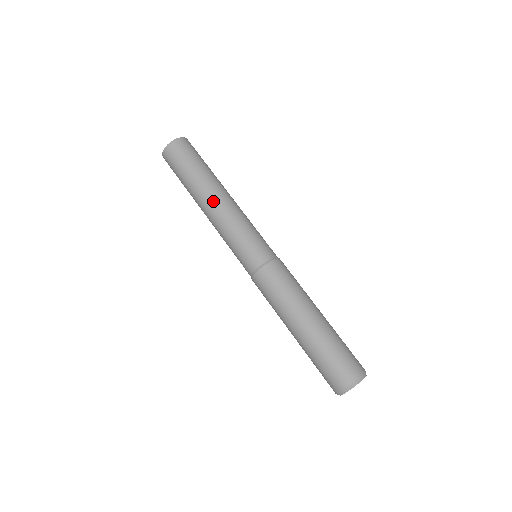
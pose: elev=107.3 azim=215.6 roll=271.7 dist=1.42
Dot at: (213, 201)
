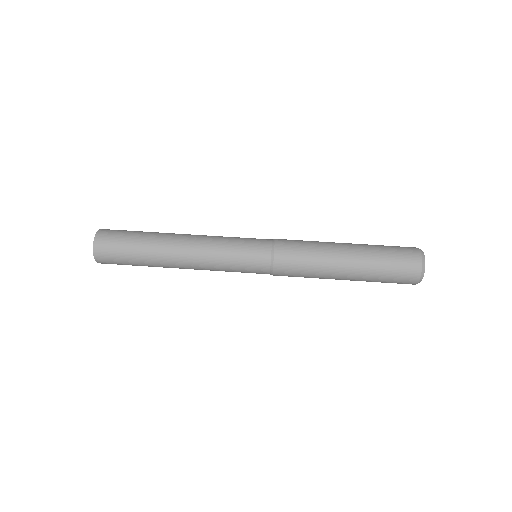
Dot at: (185, 235)
